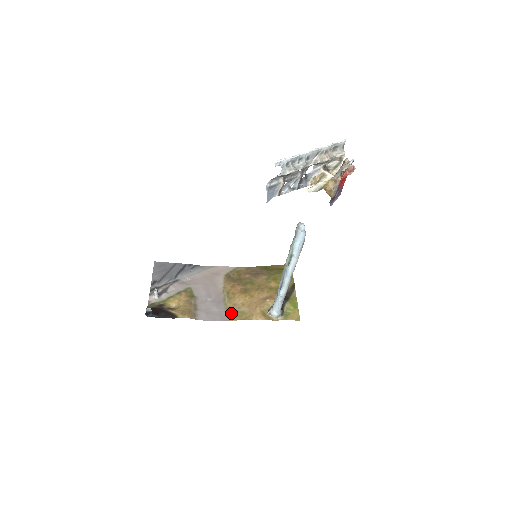
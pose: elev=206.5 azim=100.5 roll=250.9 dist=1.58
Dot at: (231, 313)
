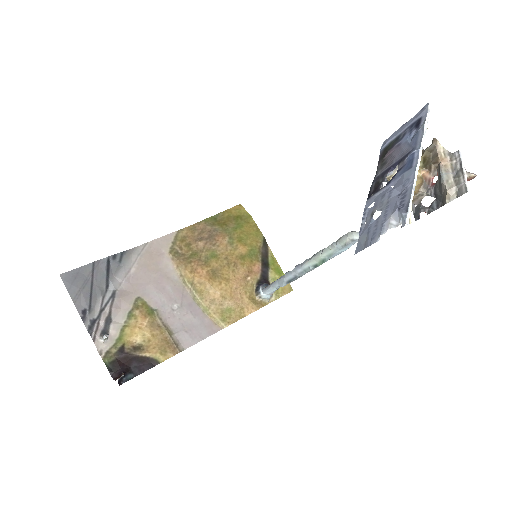
Dot at: (215, 316)
